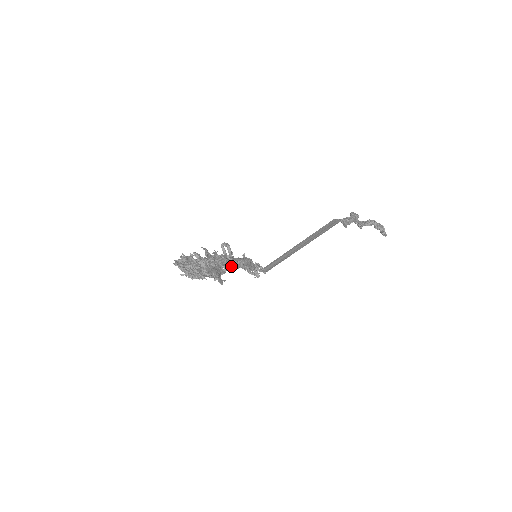
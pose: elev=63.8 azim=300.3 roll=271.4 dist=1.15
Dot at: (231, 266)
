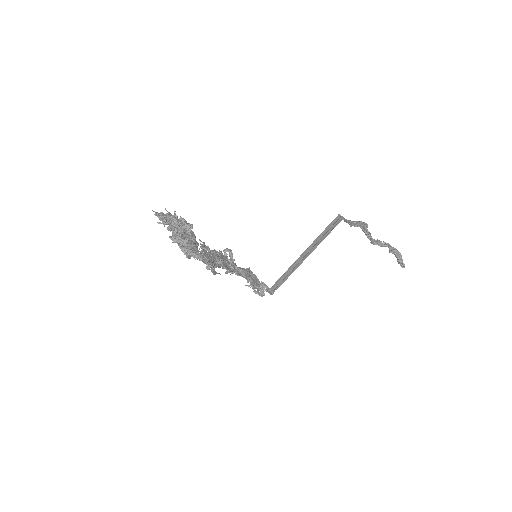
Dot at: (230, 268)
